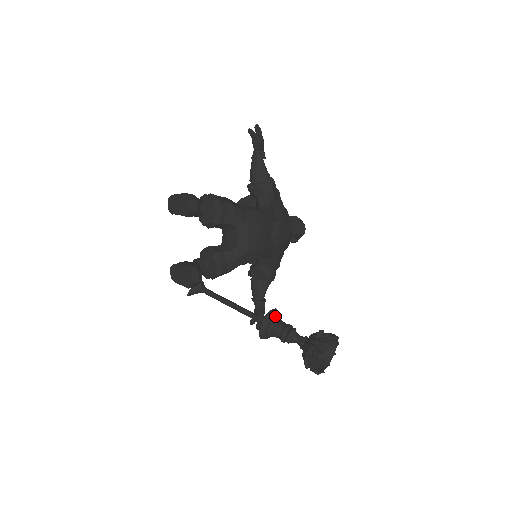
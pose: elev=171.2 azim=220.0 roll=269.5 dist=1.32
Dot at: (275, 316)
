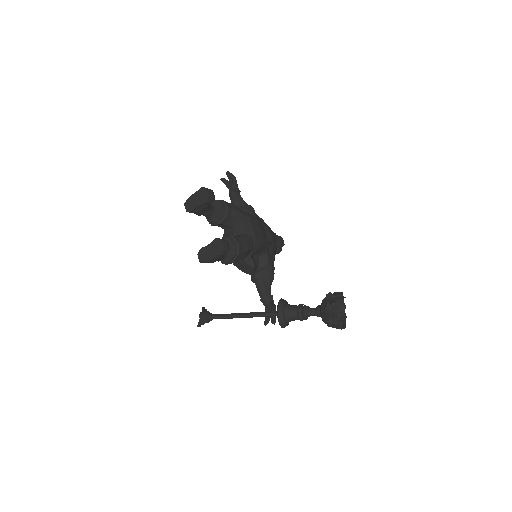
Dot at: (286, 303)
